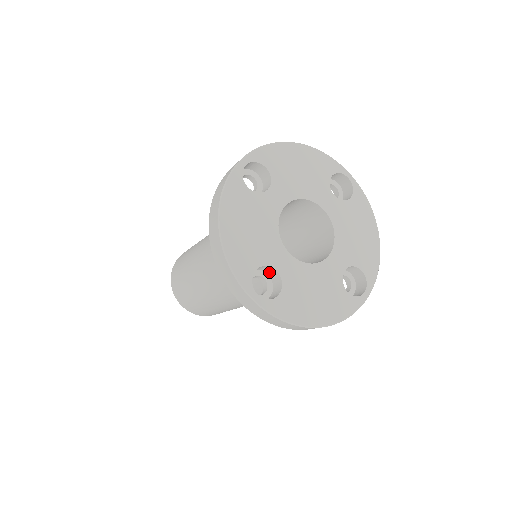
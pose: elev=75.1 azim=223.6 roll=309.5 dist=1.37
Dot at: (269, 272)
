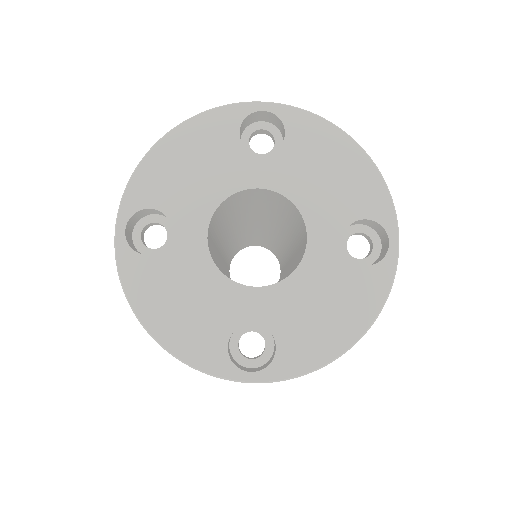
Dot at: occluded
